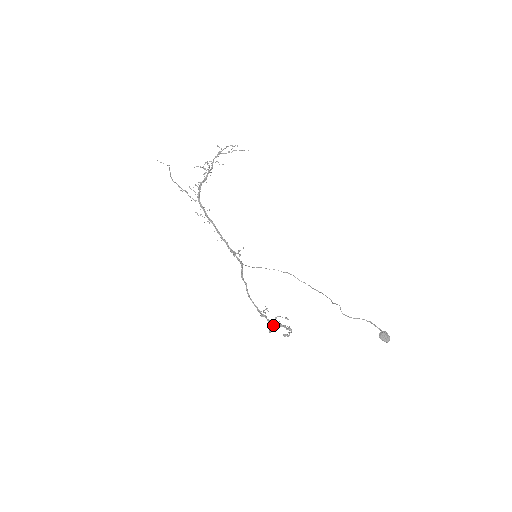
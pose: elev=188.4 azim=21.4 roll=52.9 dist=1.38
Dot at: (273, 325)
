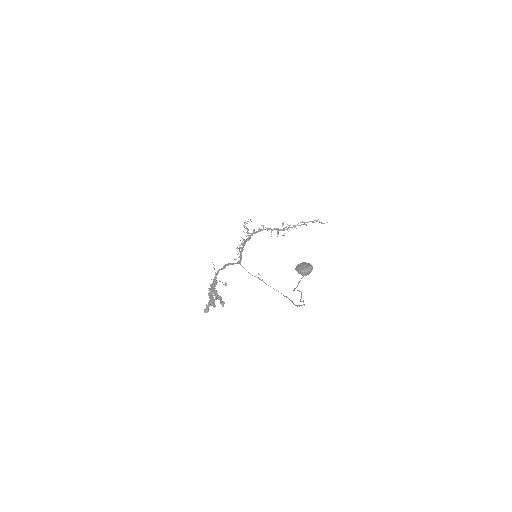
Dot at: (210, 295)
